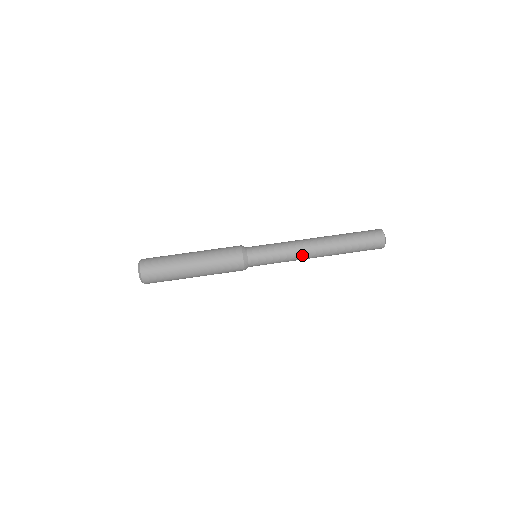
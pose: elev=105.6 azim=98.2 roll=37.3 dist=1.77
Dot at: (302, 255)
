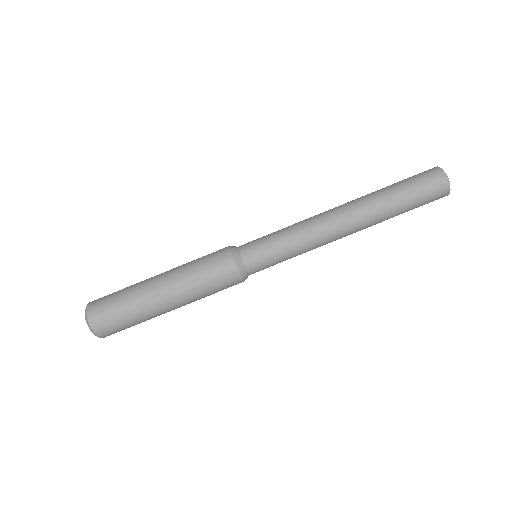
Dot at: (325, 239)
